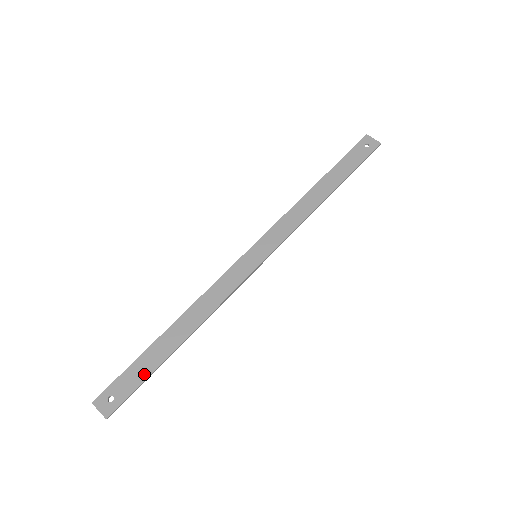
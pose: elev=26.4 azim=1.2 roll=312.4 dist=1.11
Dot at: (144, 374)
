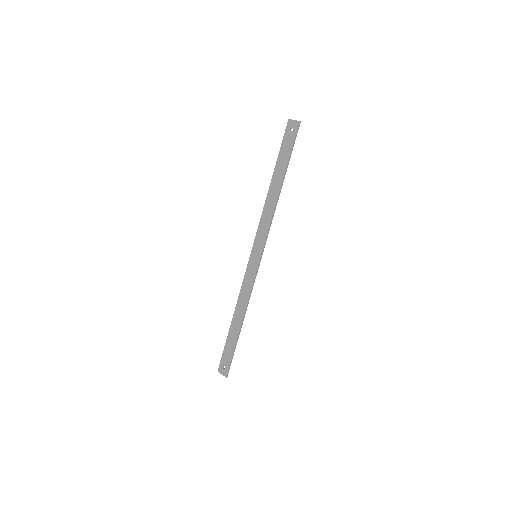
Dot at: (232, 350)
